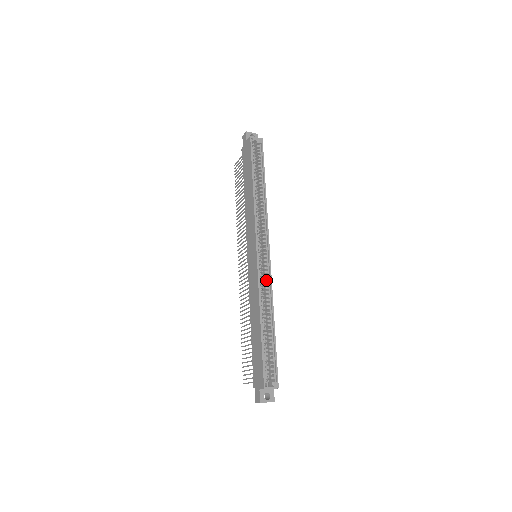
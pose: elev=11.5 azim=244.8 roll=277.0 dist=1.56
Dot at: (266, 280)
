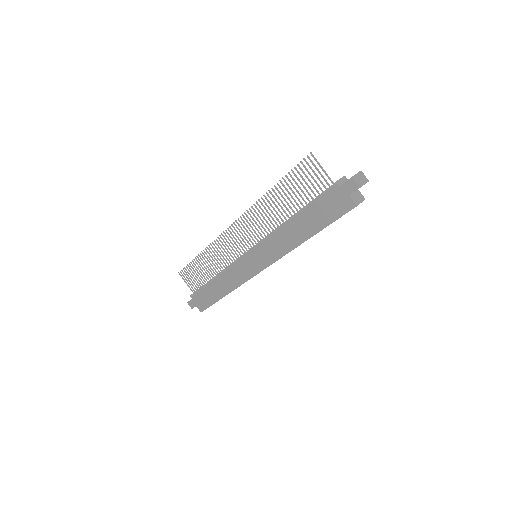
Dot at: occluded
